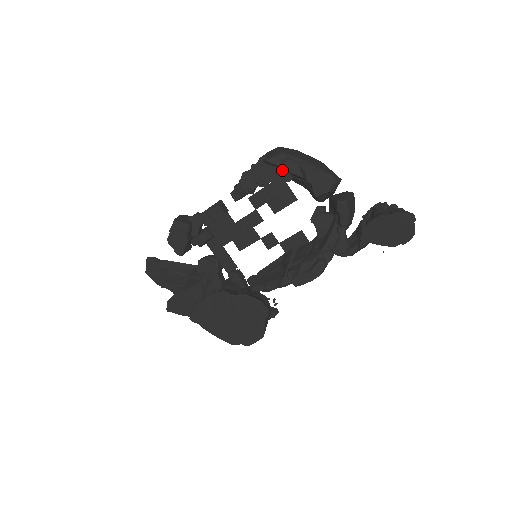
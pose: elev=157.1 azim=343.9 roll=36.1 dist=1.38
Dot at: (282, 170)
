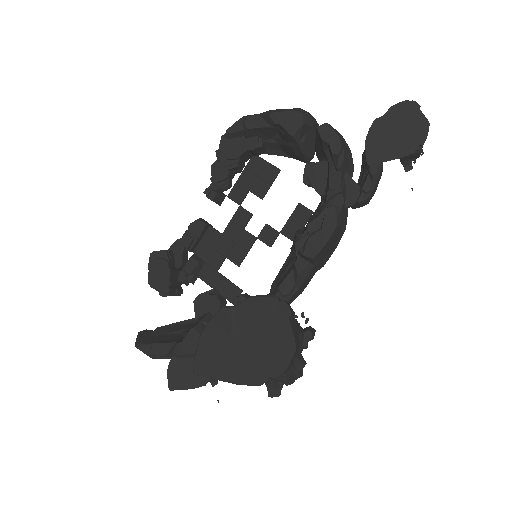
Dot at: (246, 131)
